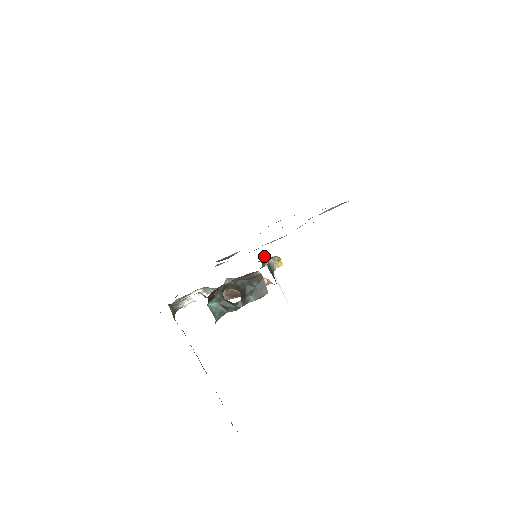
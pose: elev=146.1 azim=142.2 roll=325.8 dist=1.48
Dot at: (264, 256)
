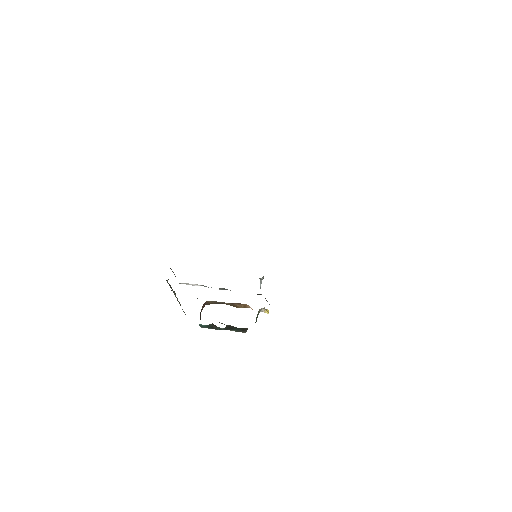
Dot at: (261, 278)
